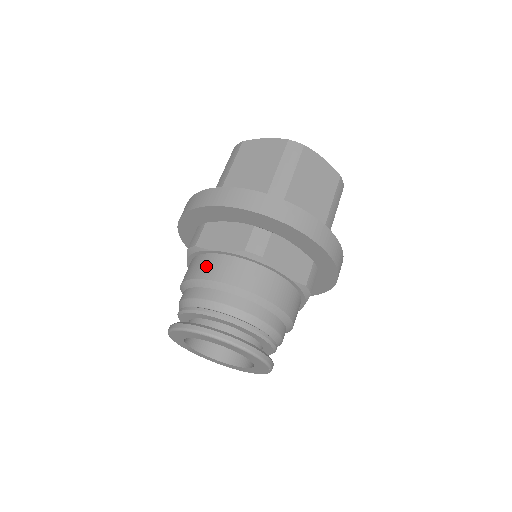
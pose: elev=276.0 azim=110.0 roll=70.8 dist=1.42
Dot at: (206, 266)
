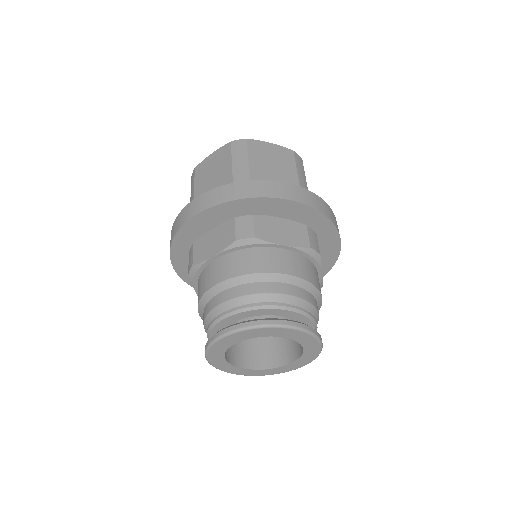
Dot at: (210, 276)
